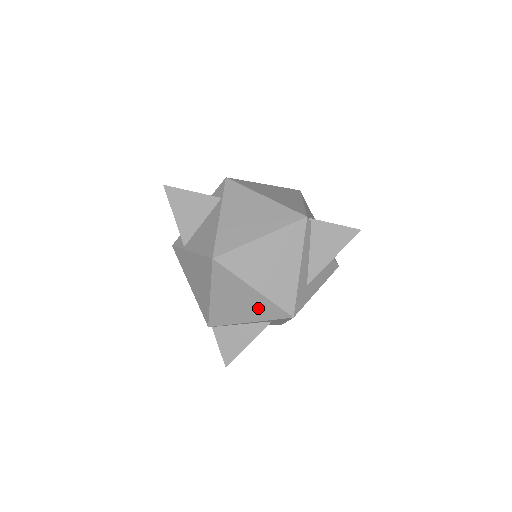
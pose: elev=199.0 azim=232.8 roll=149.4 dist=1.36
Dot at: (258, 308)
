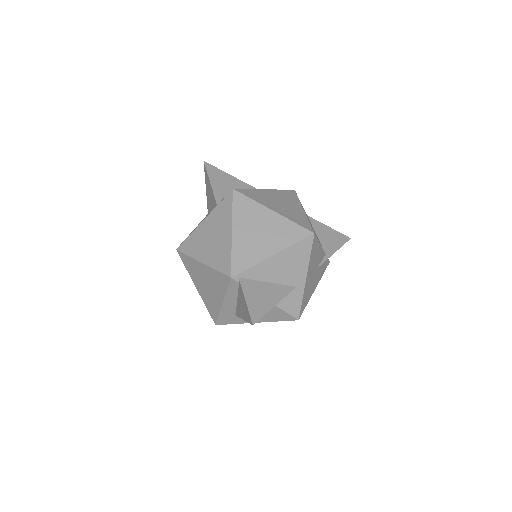
Dot at: occluded
